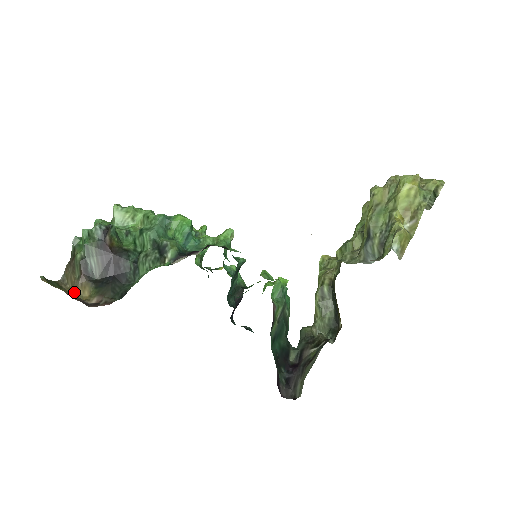
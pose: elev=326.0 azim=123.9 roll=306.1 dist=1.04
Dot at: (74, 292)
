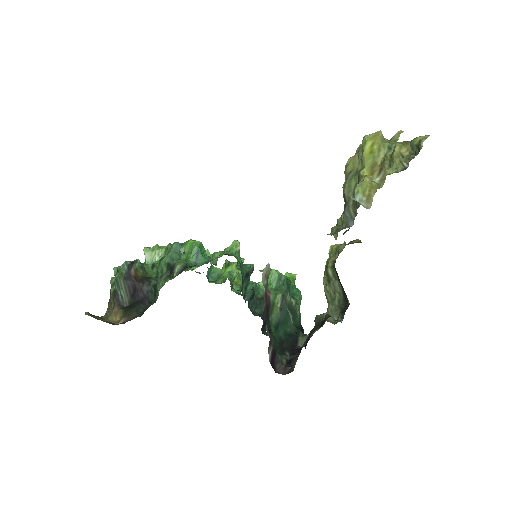
Dot at: (109, 319)
